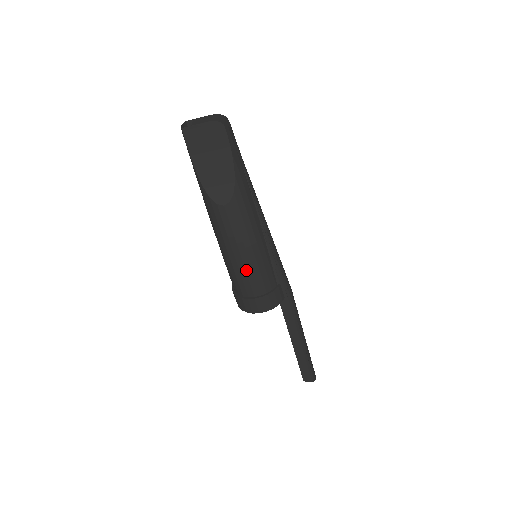
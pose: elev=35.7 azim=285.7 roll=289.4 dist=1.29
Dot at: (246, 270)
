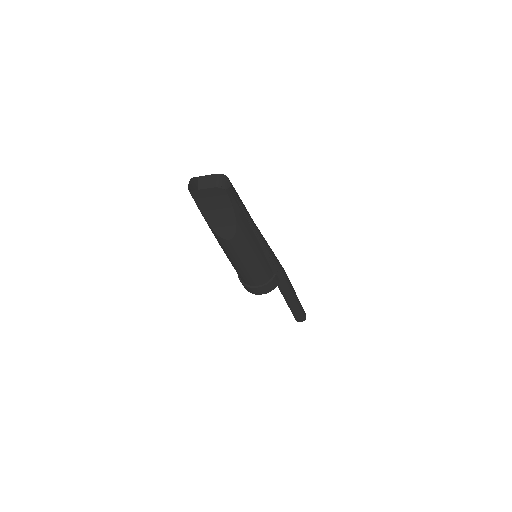
Dot at: (249, 273)
